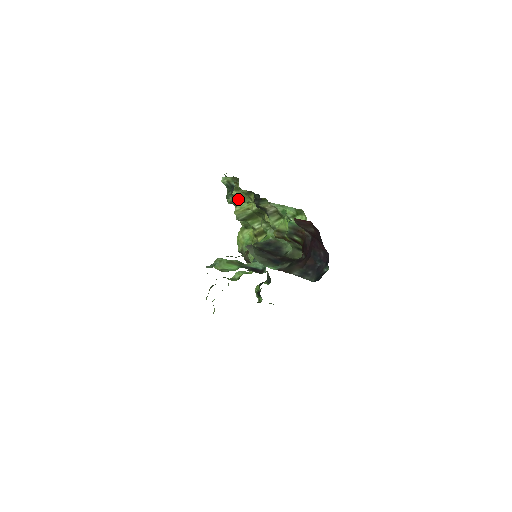
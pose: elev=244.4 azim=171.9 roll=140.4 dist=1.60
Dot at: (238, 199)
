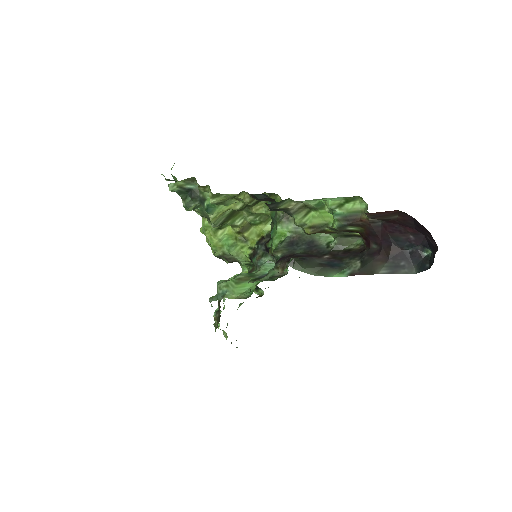
Dot at: (211, 204)
